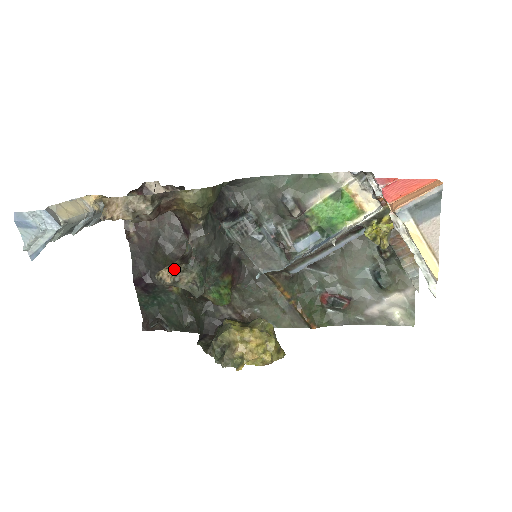
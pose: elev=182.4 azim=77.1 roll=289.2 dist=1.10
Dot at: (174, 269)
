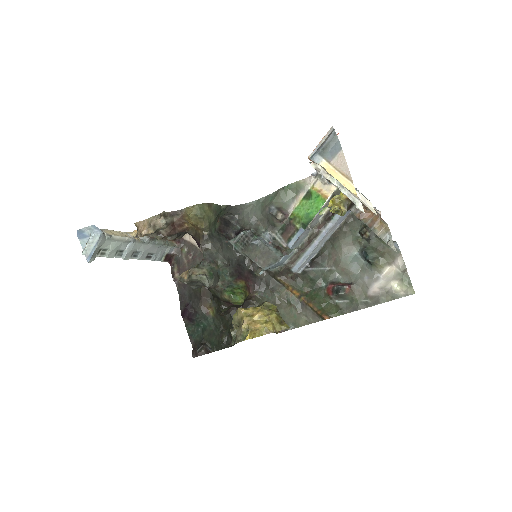
Dot at: occluded
